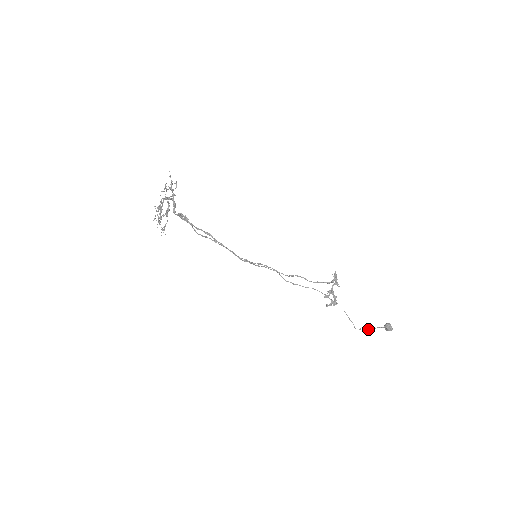
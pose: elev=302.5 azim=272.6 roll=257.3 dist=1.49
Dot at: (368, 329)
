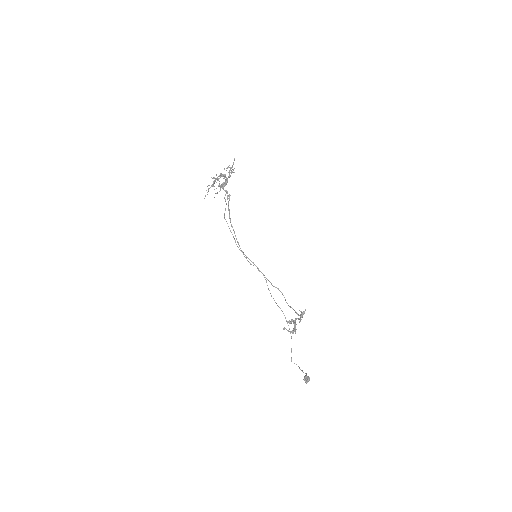
Dot at: (300, 369)
